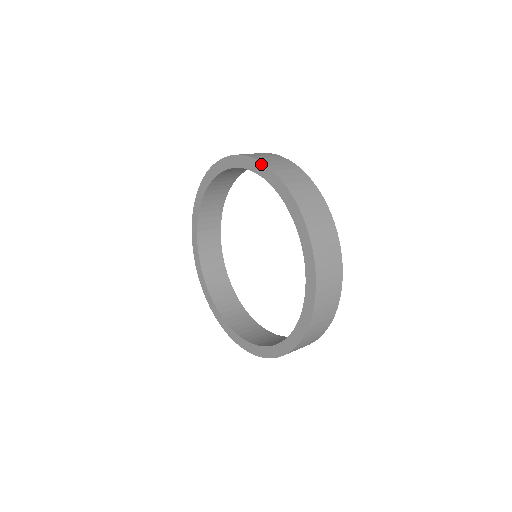
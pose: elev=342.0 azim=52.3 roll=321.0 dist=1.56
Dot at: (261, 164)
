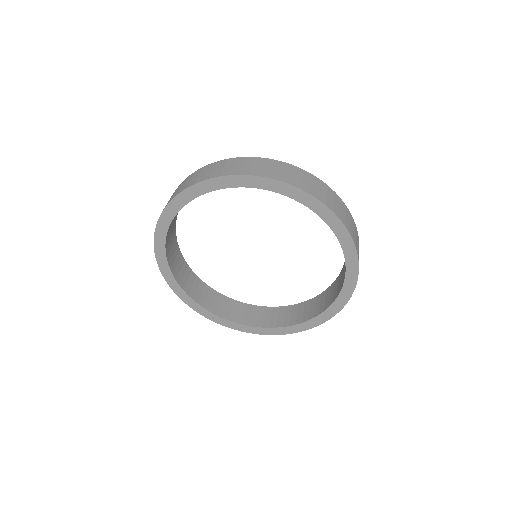
Dot at: (356, 257)
